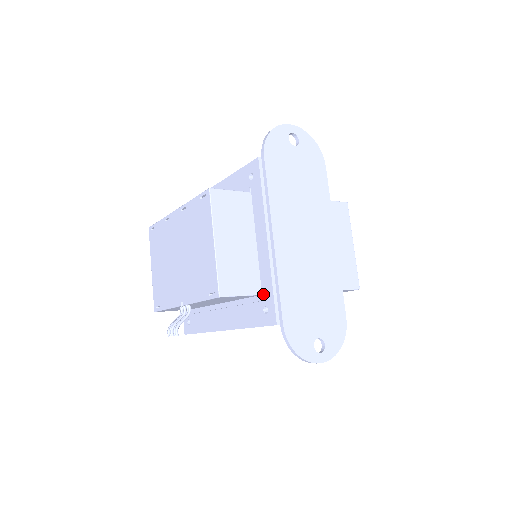
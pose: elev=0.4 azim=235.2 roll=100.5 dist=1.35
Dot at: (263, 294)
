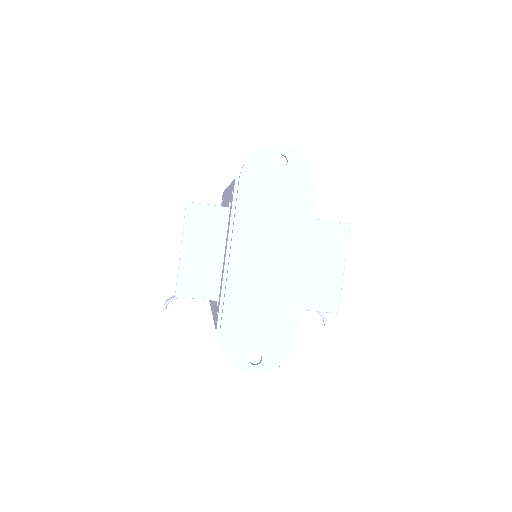
Dot at: (218, 301)
